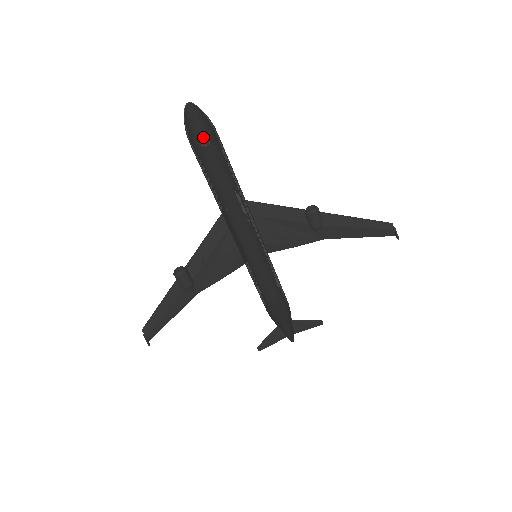
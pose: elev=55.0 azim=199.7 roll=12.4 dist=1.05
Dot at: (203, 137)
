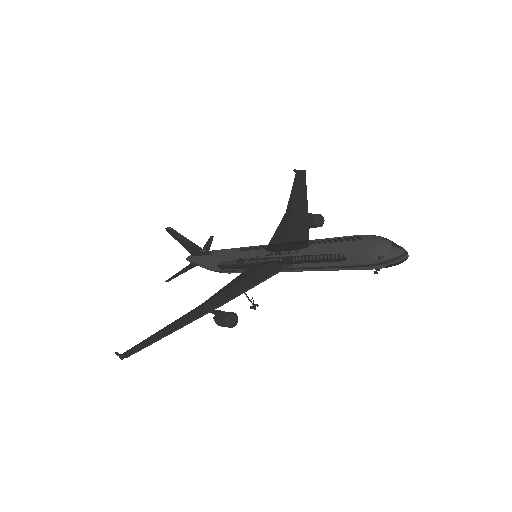
Dot at: occluded
